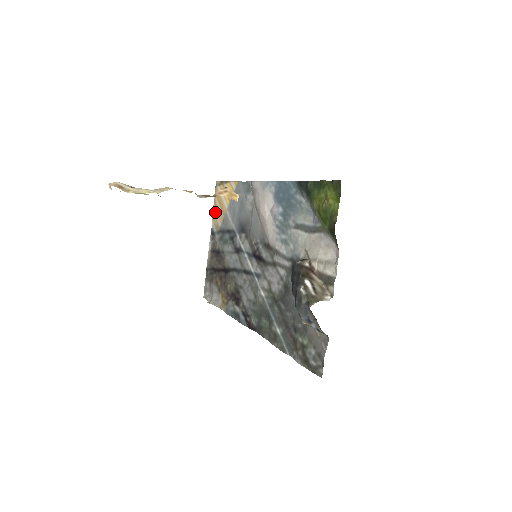
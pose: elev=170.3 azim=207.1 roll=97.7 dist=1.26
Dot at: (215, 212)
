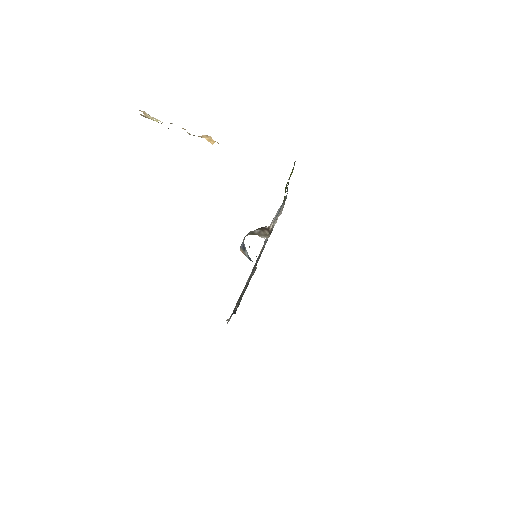
Dot at: occluded
